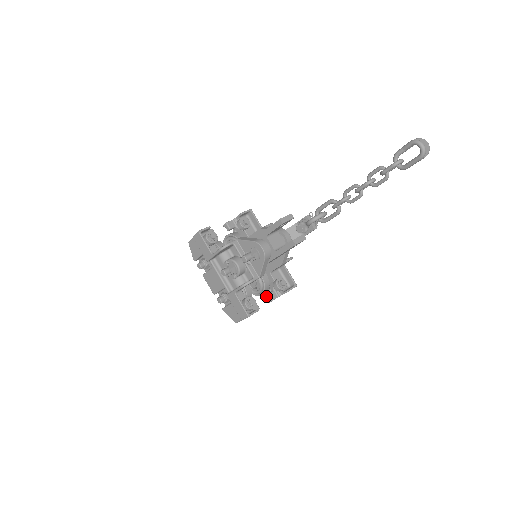
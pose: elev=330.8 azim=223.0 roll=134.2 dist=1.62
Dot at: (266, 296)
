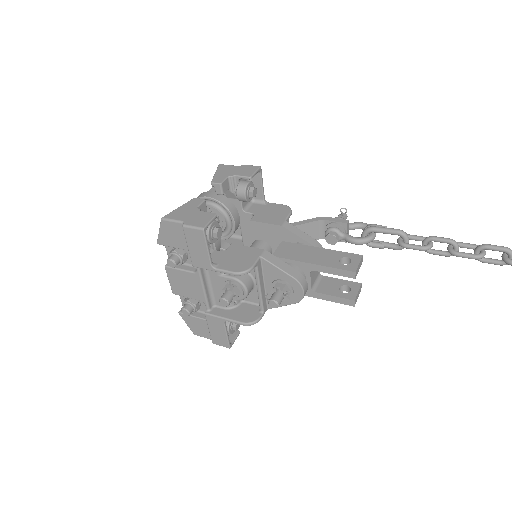
Dot at: occluded
